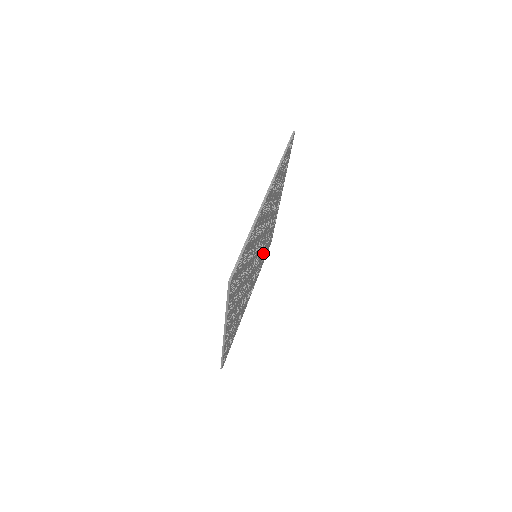
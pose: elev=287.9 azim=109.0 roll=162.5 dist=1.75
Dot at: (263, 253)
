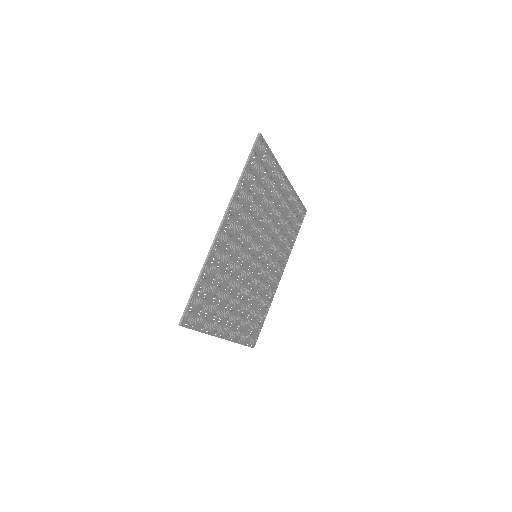
Dot at: (283, 236)
